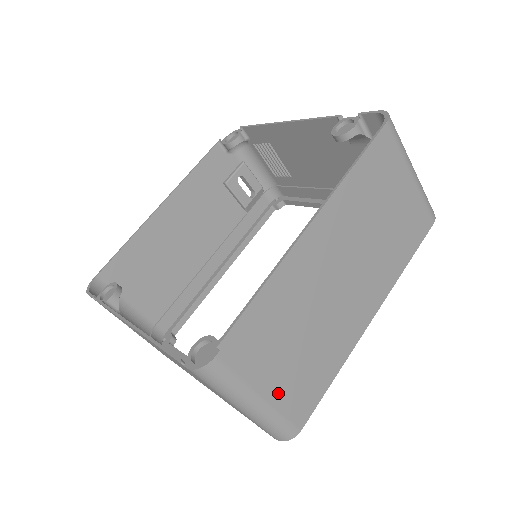
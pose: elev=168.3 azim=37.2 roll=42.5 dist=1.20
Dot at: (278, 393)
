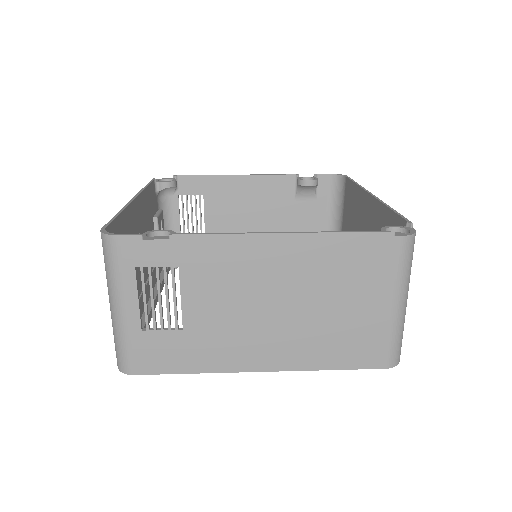
Dot at: occluded
